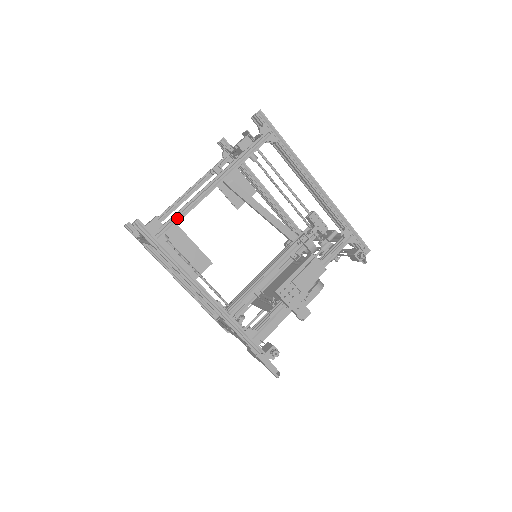
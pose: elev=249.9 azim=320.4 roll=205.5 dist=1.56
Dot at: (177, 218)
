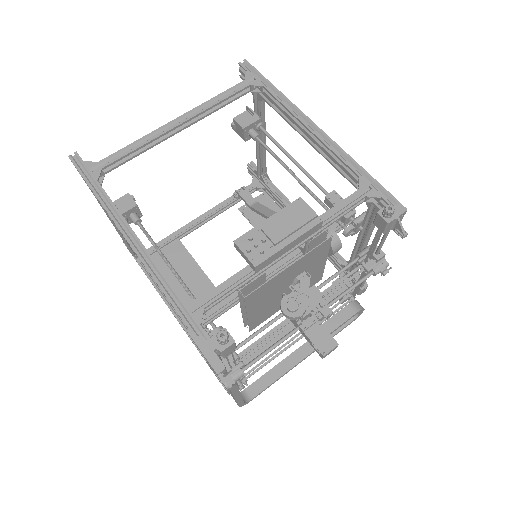
Dot at: (123, 155)
